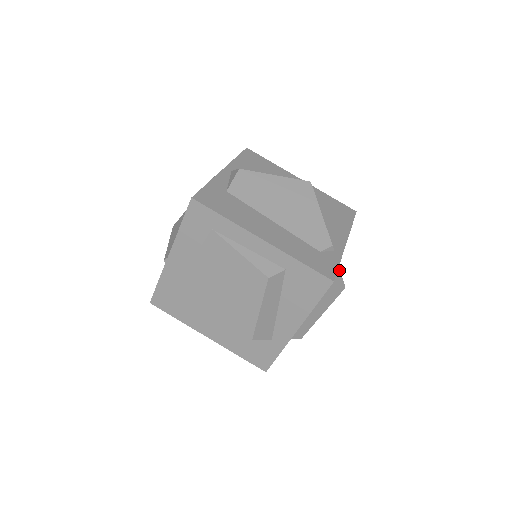
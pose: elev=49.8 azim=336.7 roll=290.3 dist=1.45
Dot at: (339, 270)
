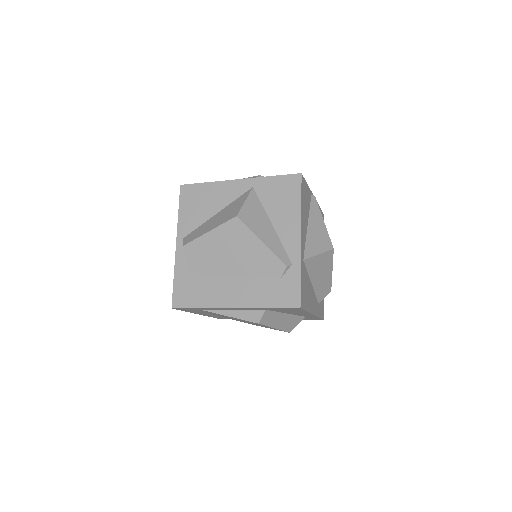
Dot at: (313, 257)
